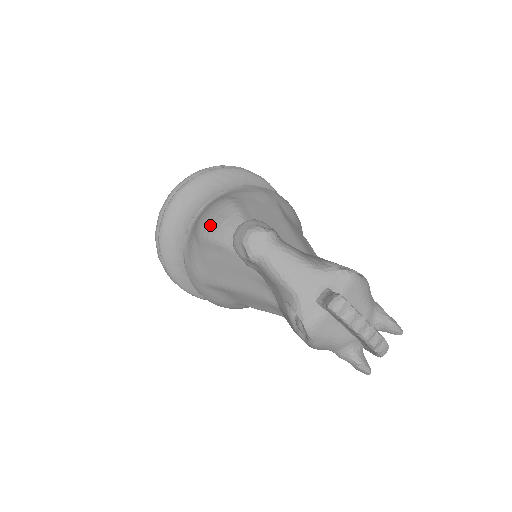
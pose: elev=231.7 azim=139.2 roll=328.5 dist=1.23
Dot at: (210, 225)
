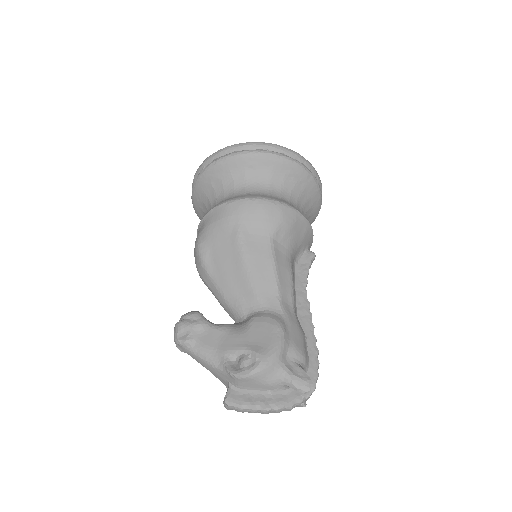
Dot at: occluded
